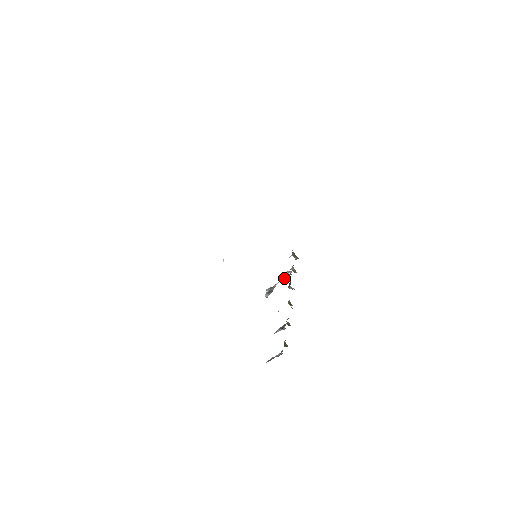
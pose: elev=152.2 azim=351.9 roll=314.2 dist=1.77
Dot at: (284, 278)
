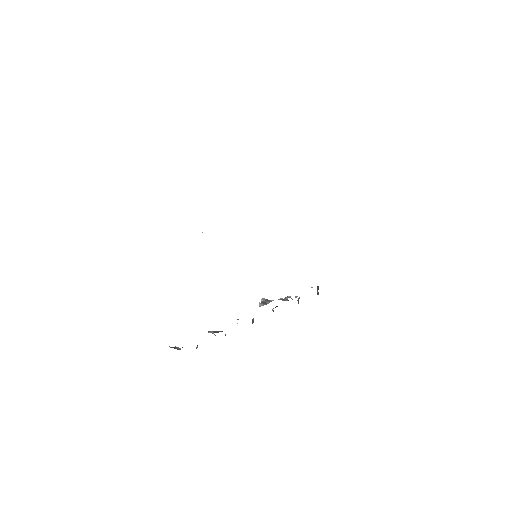
Dot at: (281, 299)
